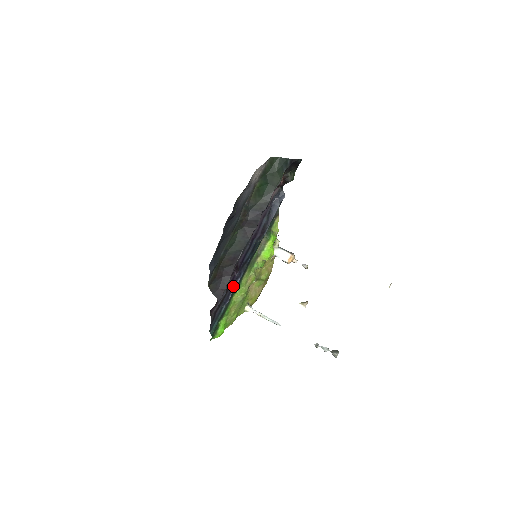
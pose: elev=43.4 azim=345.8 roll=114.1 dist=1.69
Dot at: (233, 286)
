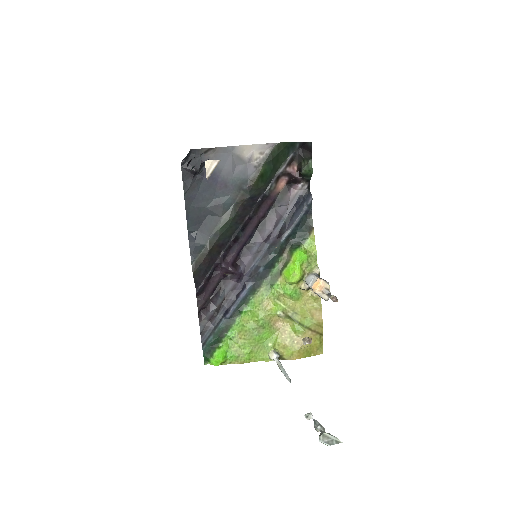
Dot at: (237, 297)
